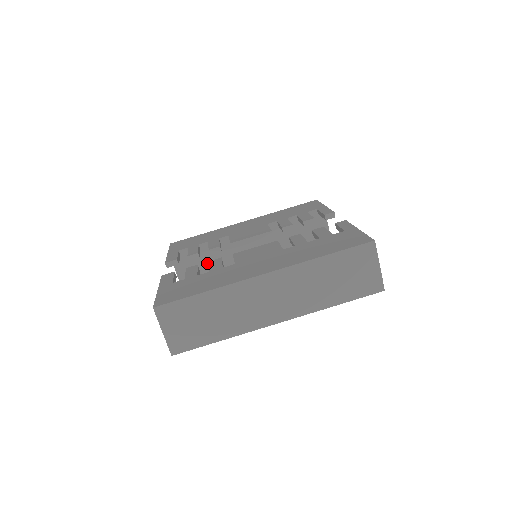
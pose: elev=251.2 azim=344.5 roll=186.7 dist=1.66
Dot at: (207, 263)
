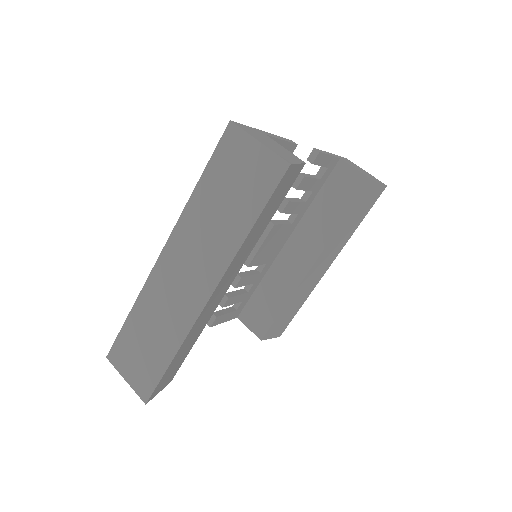
Dot at: (271, 304)
